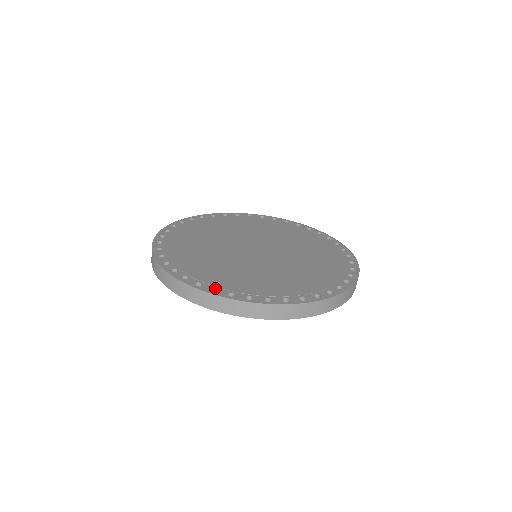
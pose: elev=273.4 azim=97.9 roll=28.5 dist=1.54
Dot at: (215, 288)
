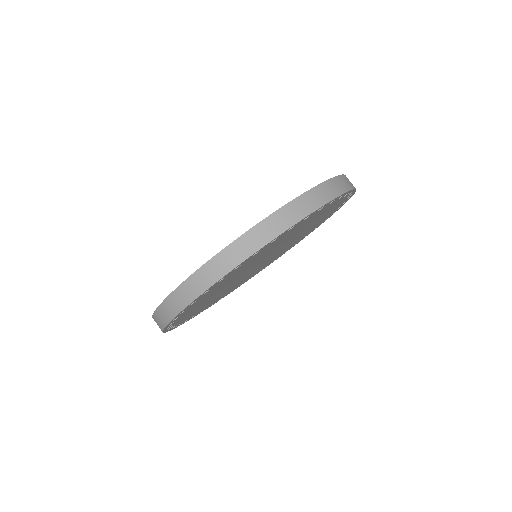
Dot at: occluded
